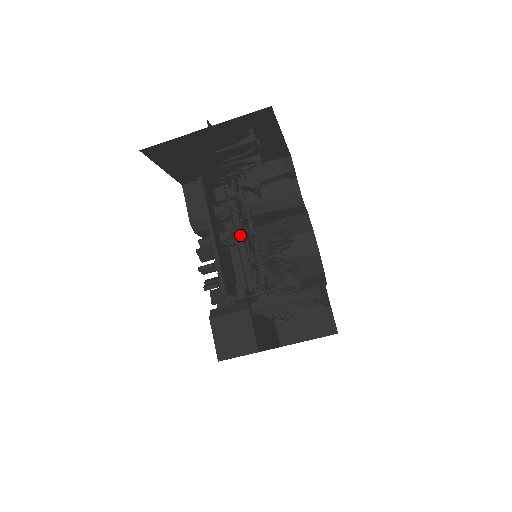
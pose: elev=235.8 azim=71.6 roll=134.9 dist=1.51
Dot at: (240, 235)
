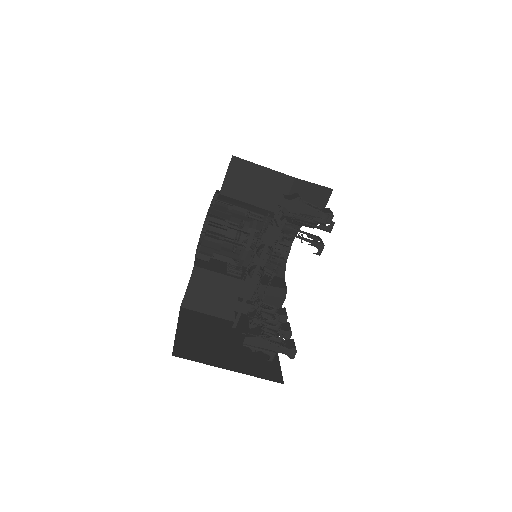
Dot at: occluded
